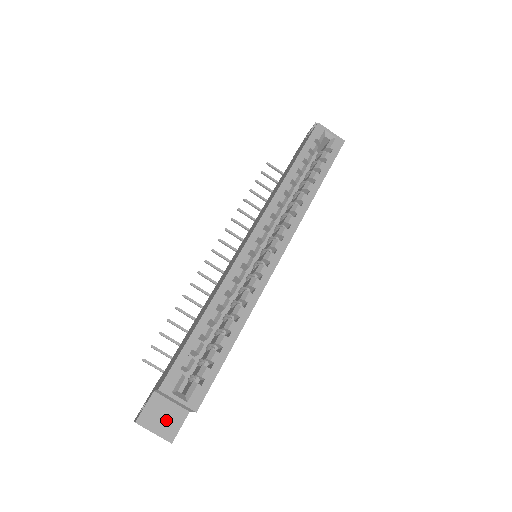
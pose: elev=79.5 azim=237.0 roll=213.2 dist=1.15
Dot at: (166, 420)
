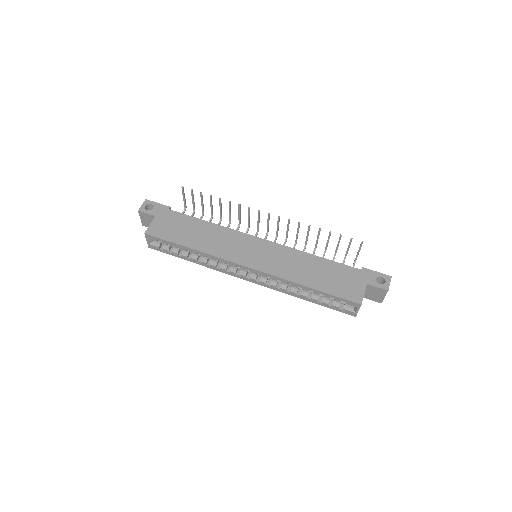
Dot at: (149, 222)
